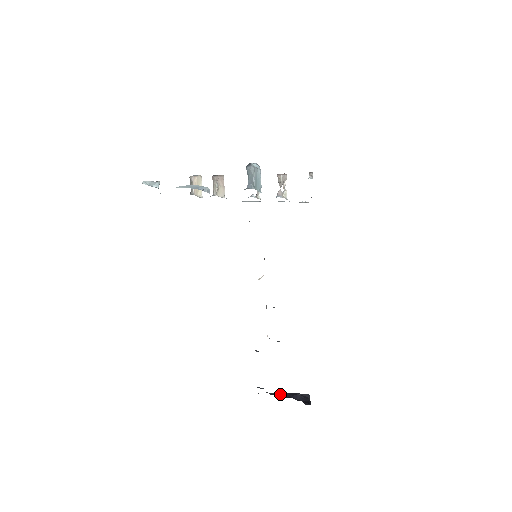
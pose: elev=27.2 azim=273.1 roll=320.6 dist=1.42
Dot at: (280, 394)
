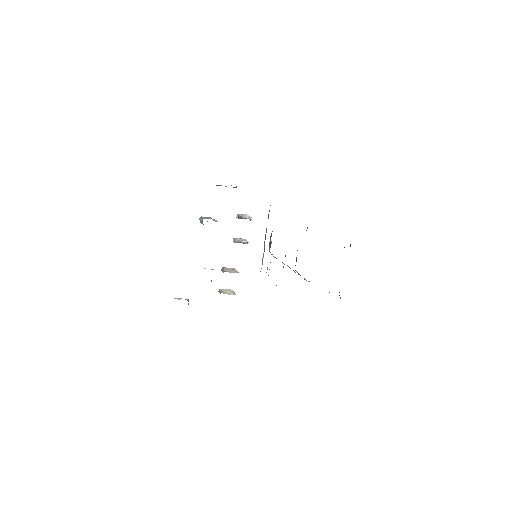
Dot at: occluded
